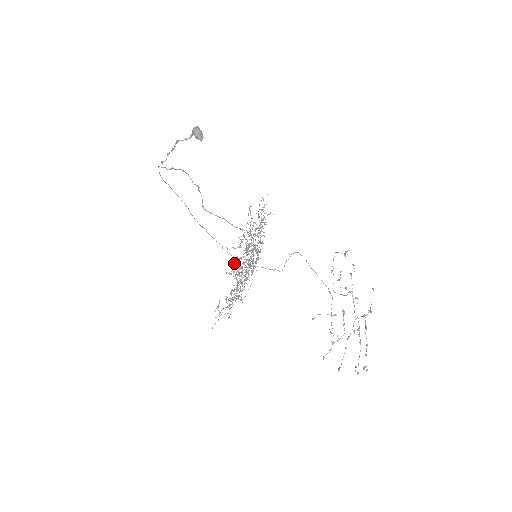
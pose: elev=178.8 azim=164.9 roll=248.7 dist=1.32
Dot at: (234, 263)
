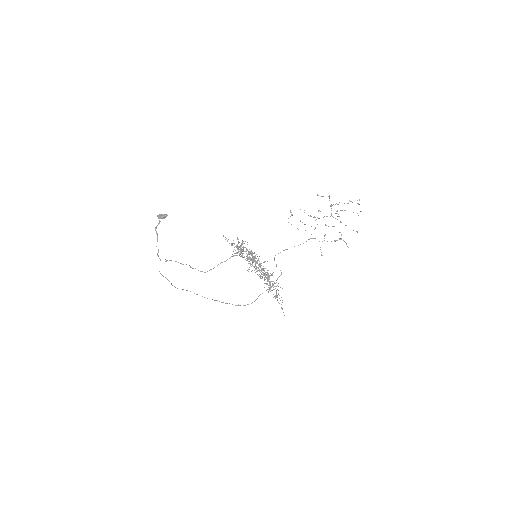
Dot at: (251, 271)
